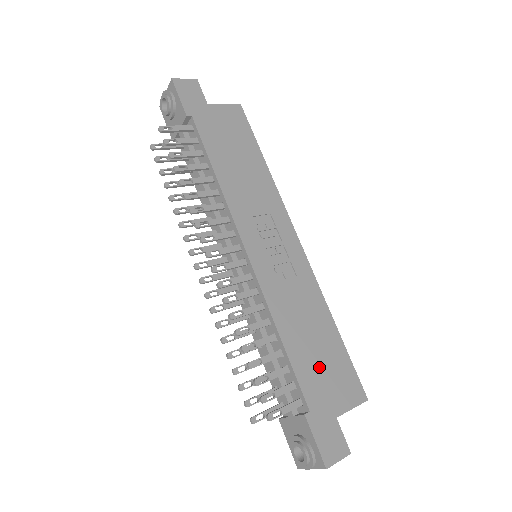
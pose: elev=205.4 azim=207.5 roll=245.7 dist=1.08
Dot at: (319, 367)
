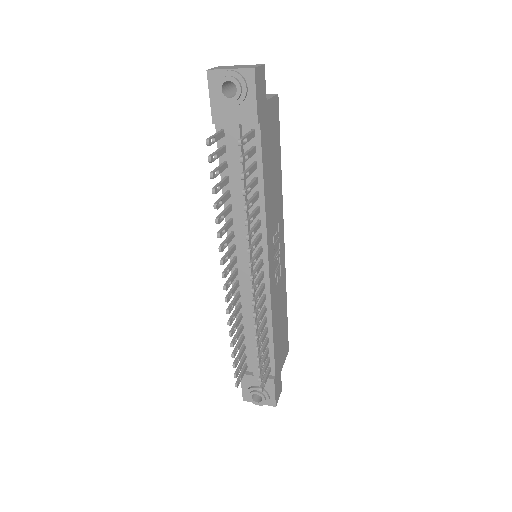
Dot at: (280, 342)
